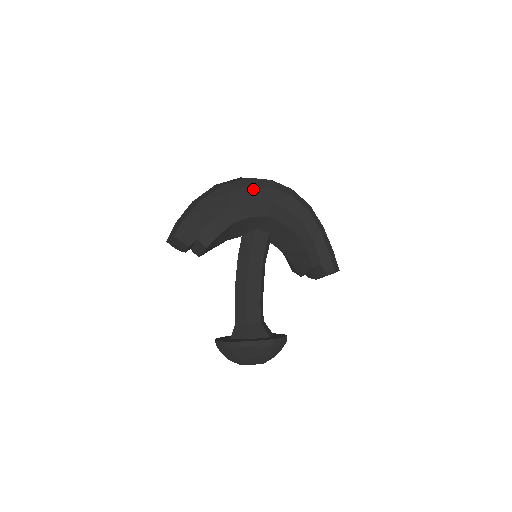
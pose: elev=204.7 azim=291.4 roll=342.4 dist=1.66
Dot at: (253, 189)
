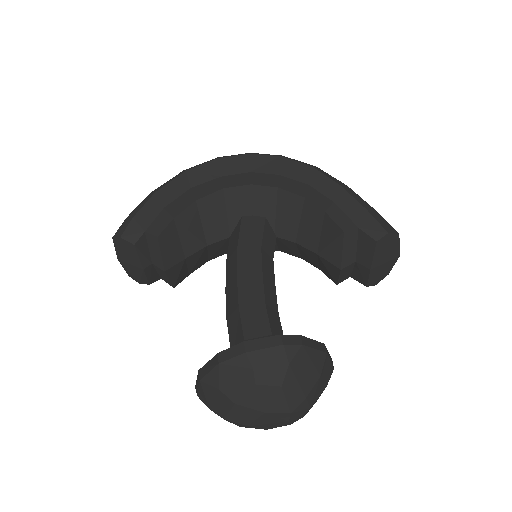
Dot at: (221, 161)
